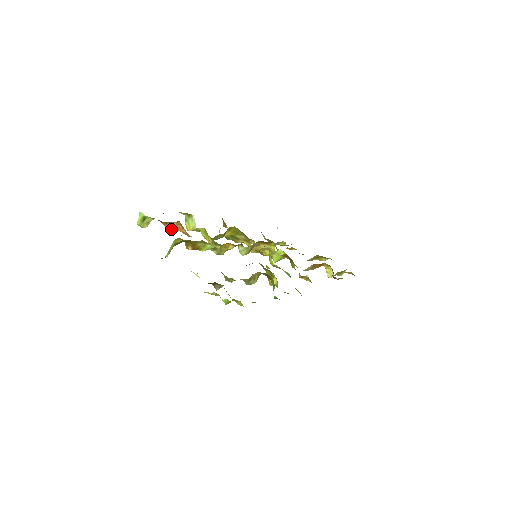
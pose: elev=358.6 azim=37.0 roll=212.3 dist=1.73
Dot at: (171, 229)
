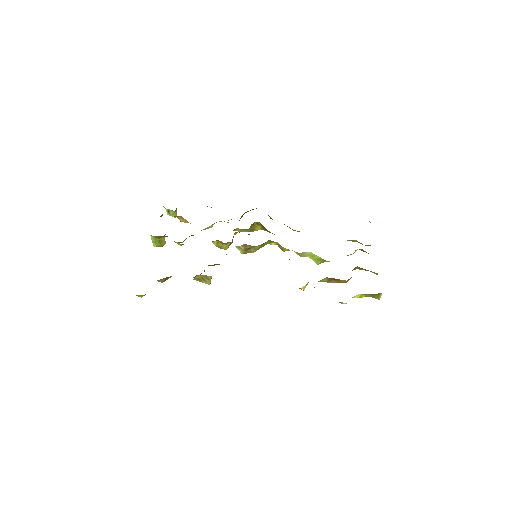
Dot at: occluded
